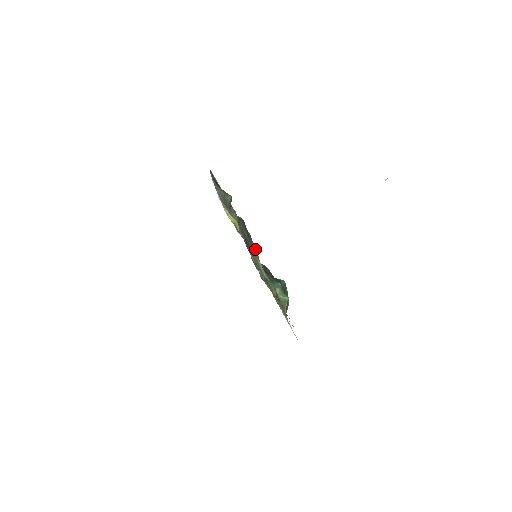
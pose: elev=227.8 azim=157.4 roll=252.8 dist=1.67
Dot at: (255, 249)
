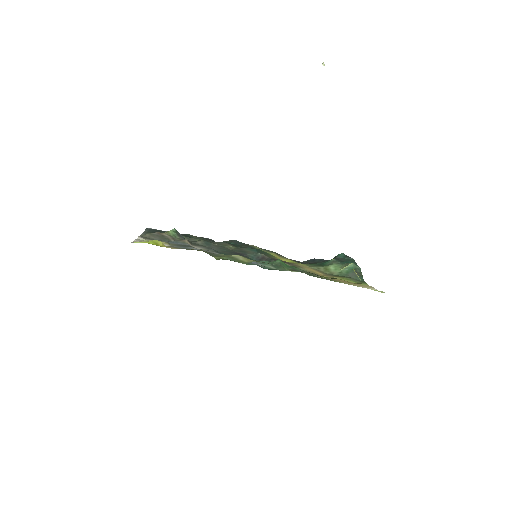
Dot at: (255, 252)
